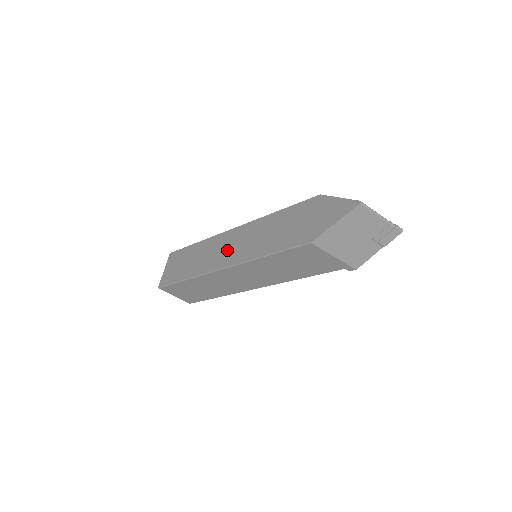
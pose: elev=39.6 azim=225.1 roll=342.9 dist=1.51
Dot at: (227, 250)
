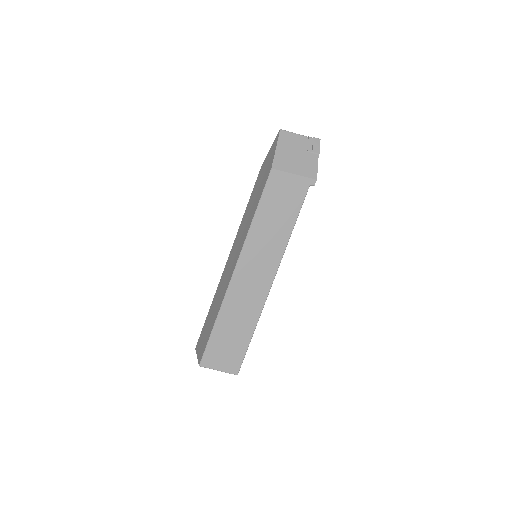
Dot at: (232, 262)
